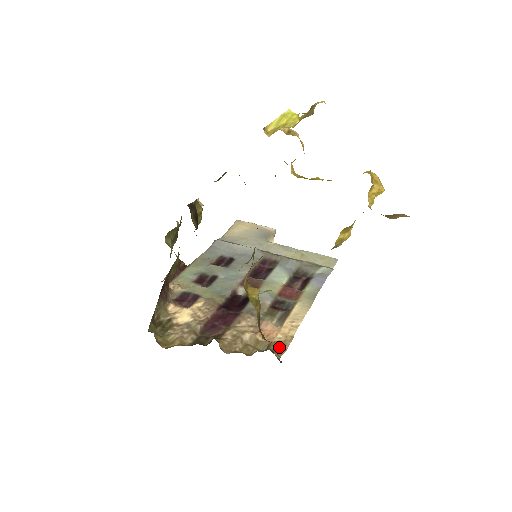
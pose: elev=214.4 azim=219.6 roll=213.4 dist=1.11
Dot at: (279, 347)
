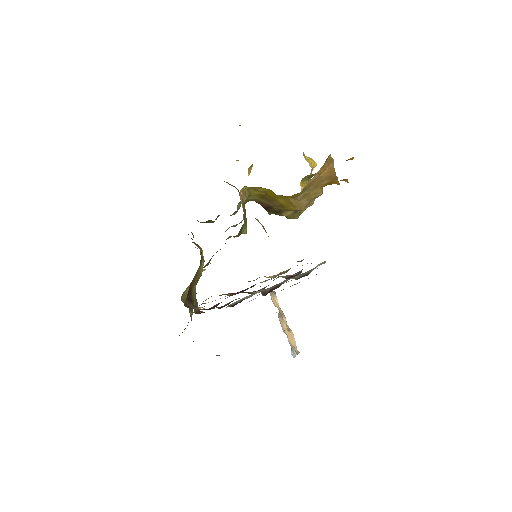
Dot at: occluded
